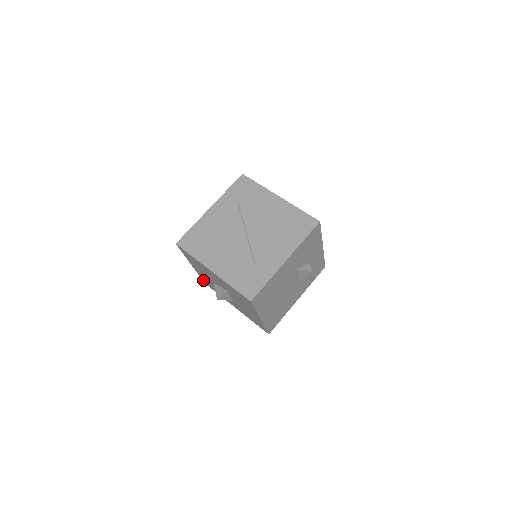
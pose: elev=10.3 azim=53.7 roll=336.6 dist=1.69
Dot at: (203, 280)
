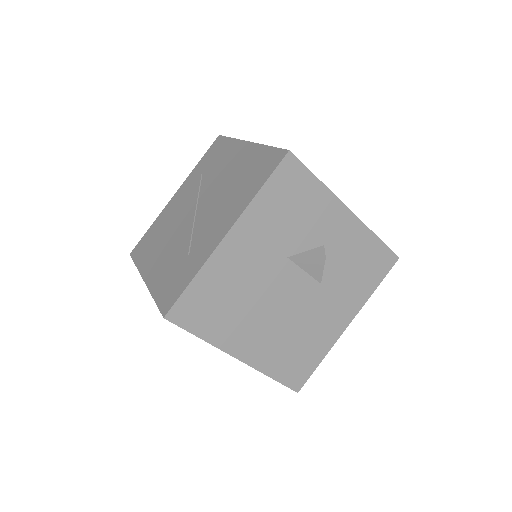
Dot at: occluded
